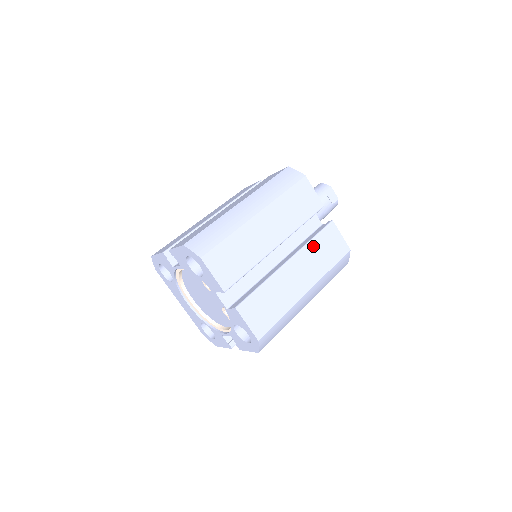
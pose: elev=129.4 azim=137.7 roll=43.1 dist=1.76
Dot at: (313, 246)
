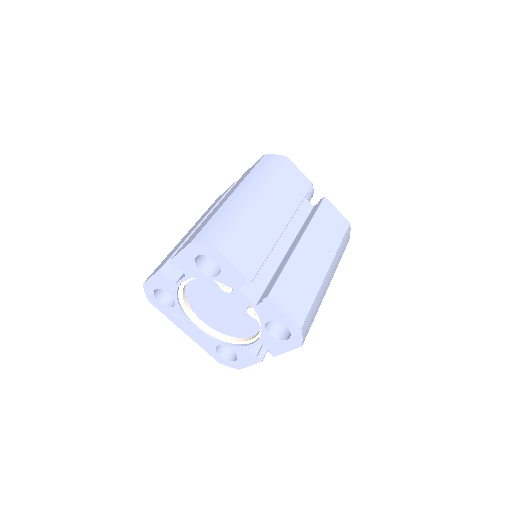
Dot at: (317, 223)
